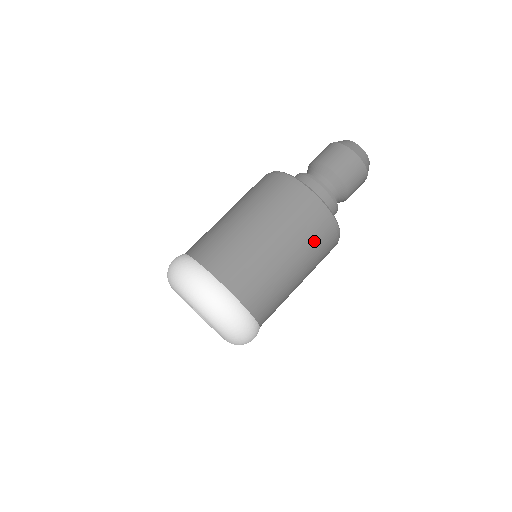
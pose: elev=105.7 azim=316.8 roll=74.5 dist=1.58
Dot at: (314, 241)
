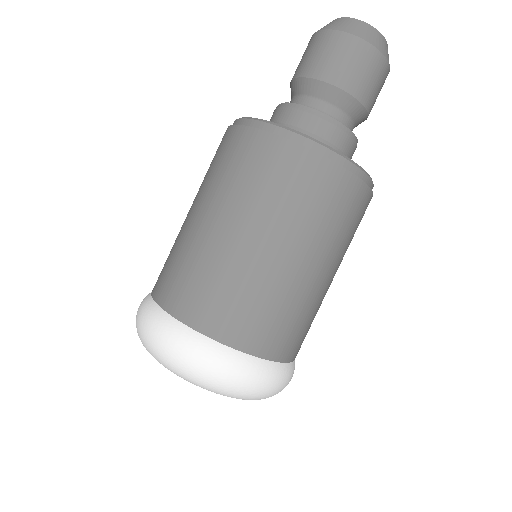
Dot at: occluded
